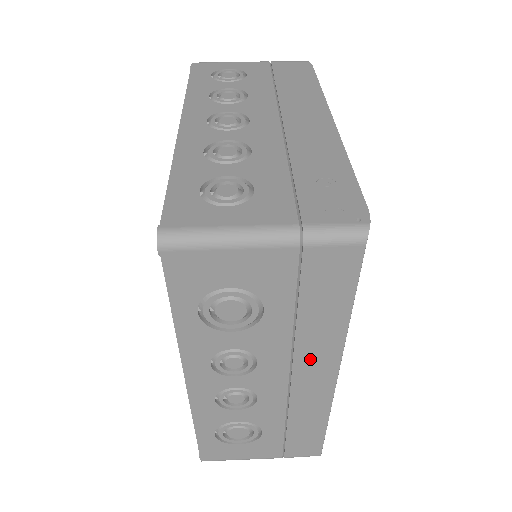
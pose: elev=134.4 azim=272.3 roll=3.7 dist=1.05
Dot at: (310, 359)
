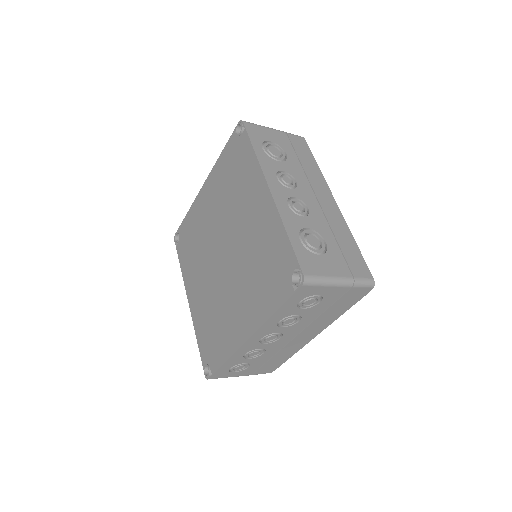
Dot at: (317, 185)
